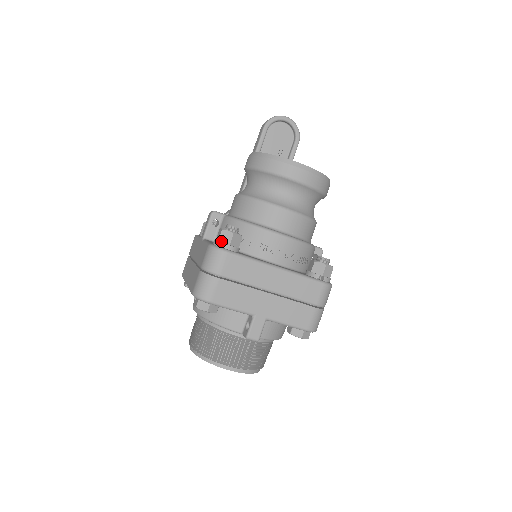
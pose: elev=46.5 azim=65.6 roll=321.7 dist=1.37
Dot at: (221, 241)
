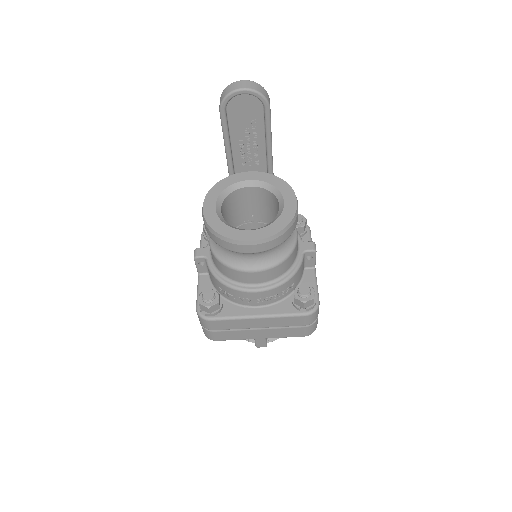
Dot at: (202, 310)
